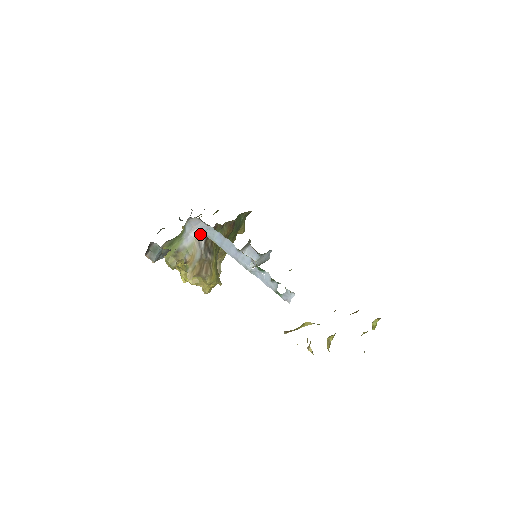
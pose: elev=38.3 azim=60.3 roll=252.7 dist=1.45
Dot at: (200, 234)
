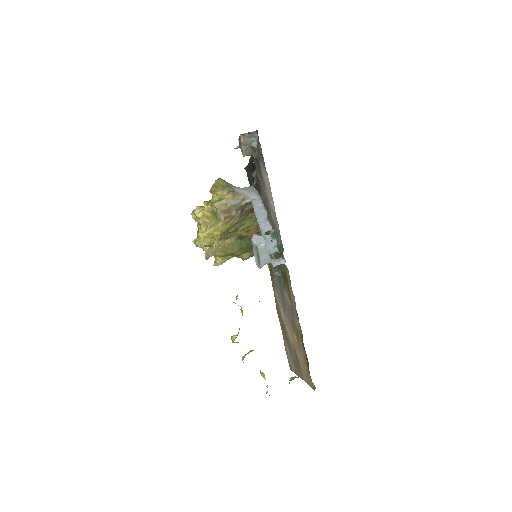
Dot at: (249, 197)
